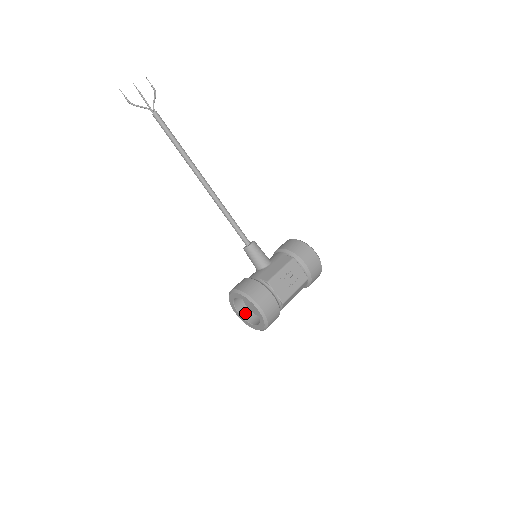
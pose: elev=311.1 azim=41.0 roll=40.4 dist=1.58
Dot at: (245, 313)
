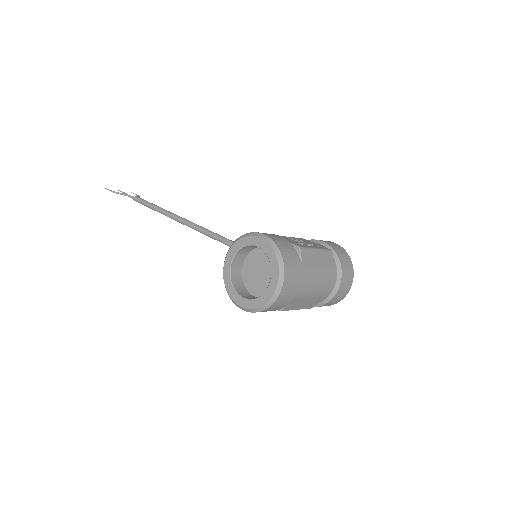
Dot at: (253, 298)
